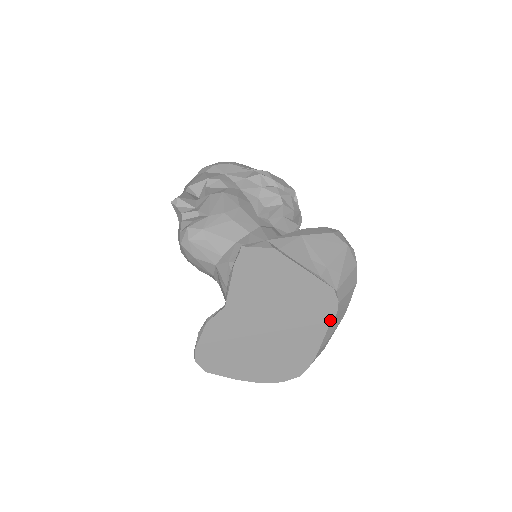
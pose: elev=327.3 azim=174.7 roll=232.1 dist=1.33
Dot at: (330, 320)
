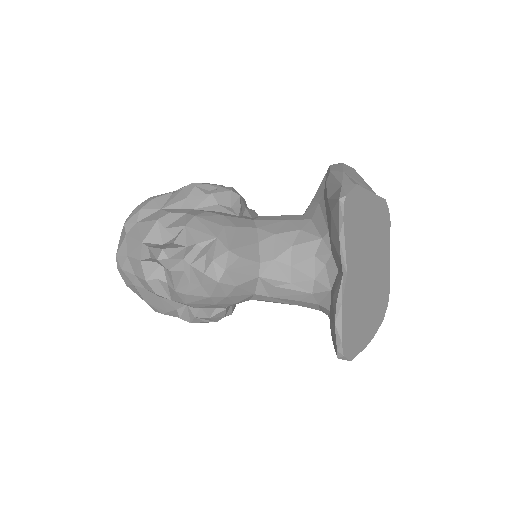
Dot at: (389, 232)
